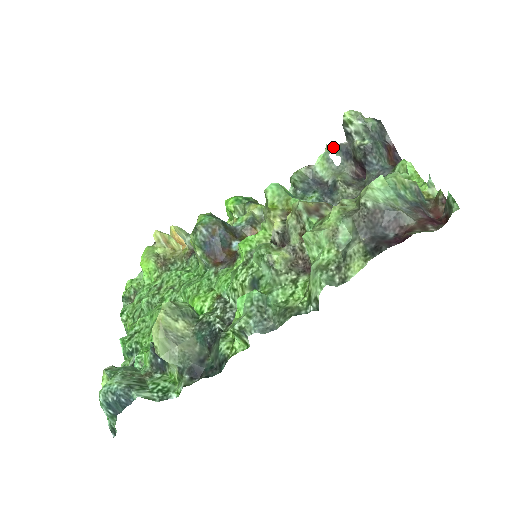
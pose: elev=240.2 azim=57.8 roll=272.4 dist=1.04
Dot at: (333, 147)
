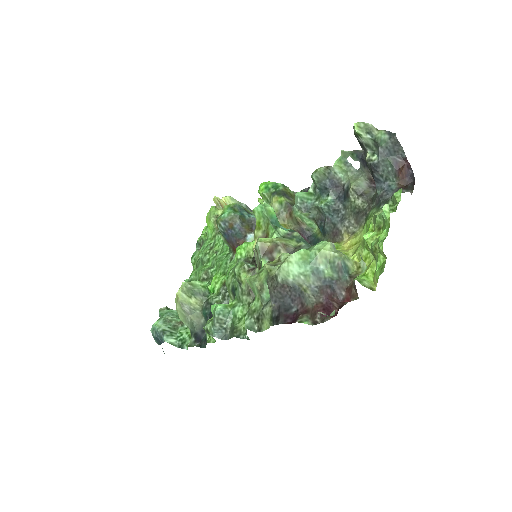
Dot at: (349, 153)
